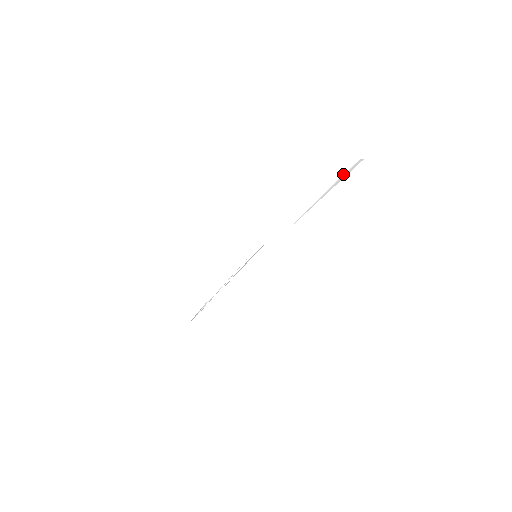
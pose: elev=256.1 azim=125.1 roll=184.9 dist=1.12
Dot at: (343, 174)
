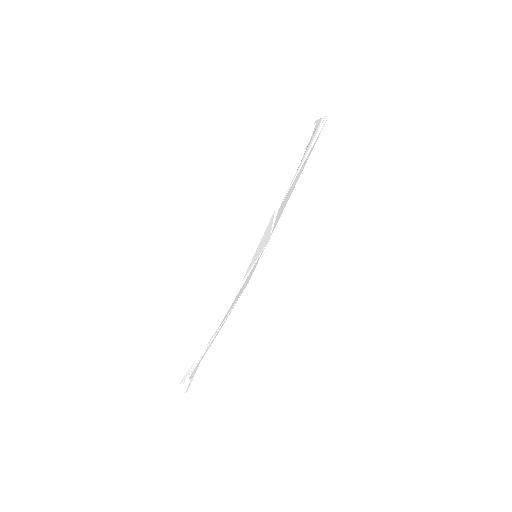
Dot at: (317, 132)
